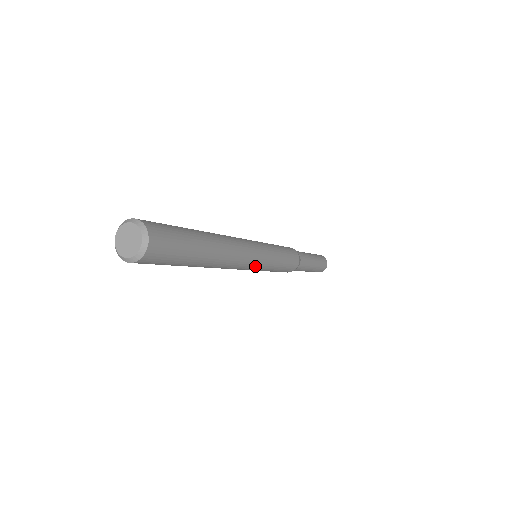
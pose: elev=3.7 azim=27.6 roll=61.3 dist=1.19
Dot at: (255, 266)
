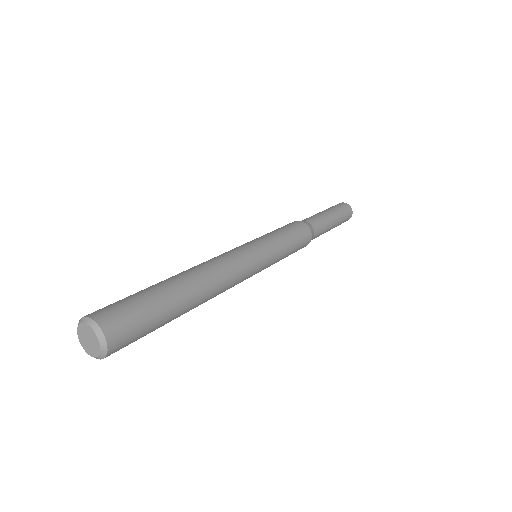
Dot at: (255, 272)
